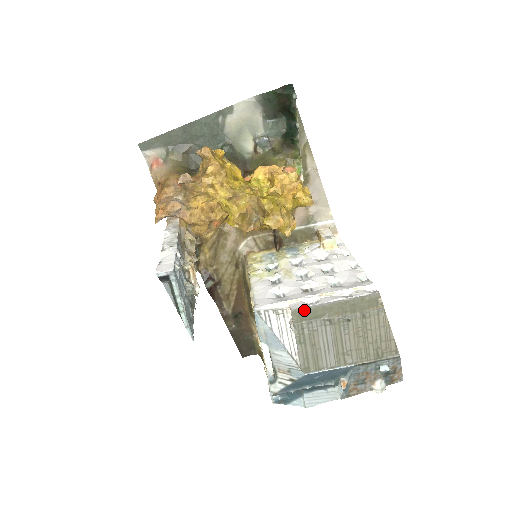
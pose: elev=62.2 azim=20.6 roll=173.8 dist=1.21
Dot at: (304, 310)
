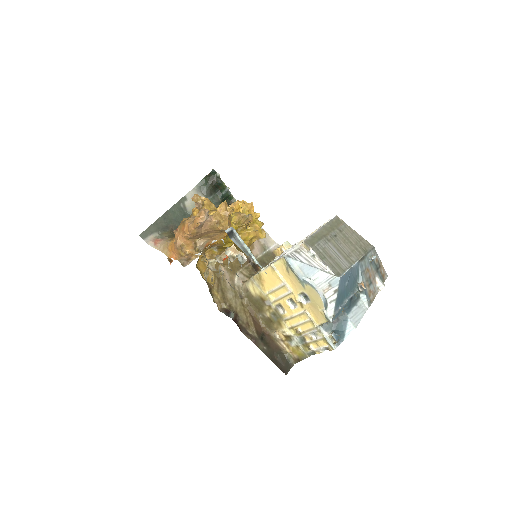
Dot at: (311, 238)
